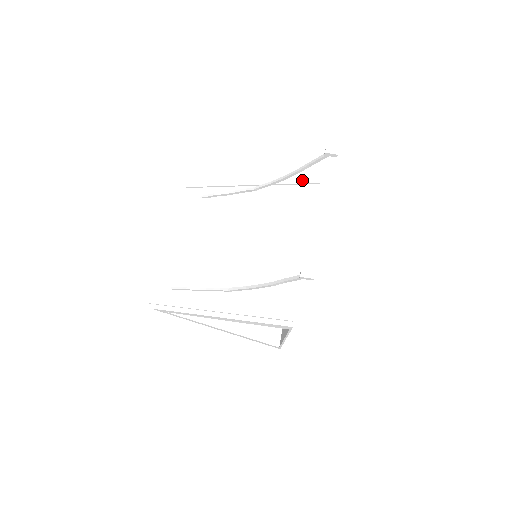
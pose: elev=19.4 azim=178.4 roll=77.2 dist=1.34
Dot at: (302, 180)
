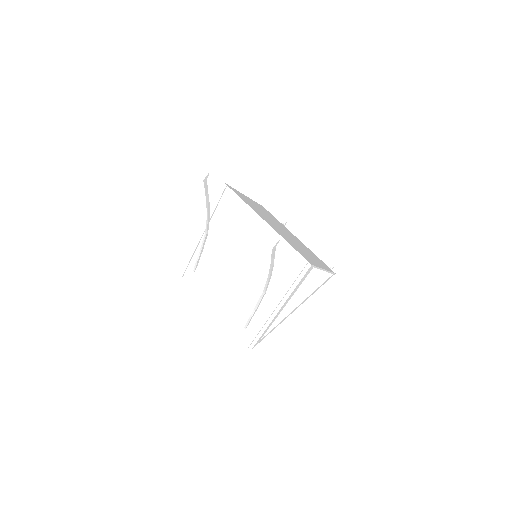
Dot at: (218, 197)
